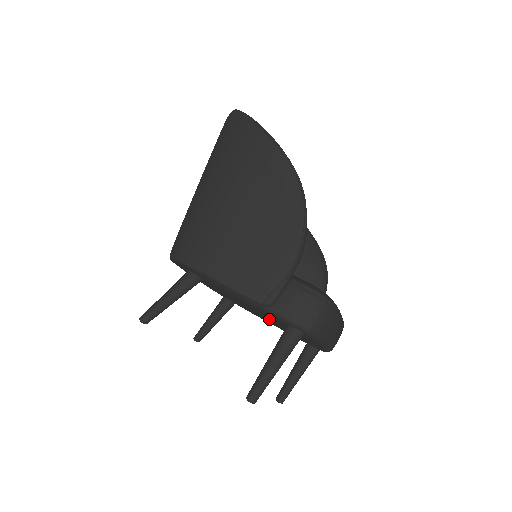
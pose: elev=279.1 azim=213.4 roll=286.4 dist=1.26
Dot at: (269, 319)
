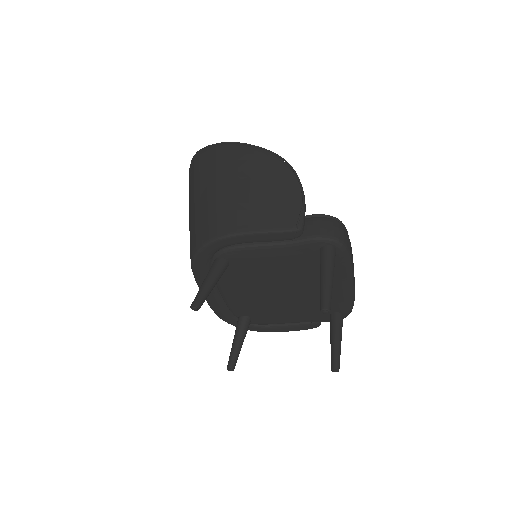
Dot at: (294, 287)
